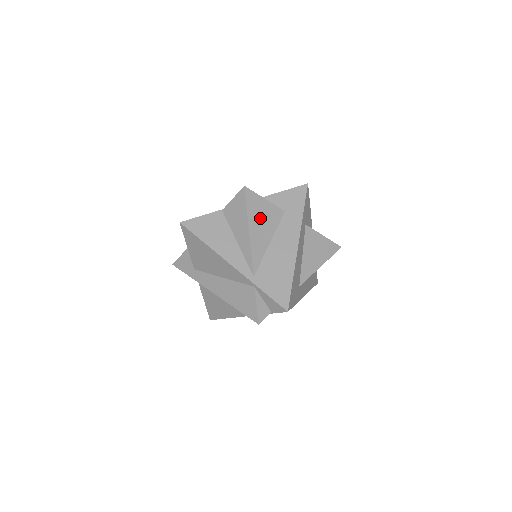
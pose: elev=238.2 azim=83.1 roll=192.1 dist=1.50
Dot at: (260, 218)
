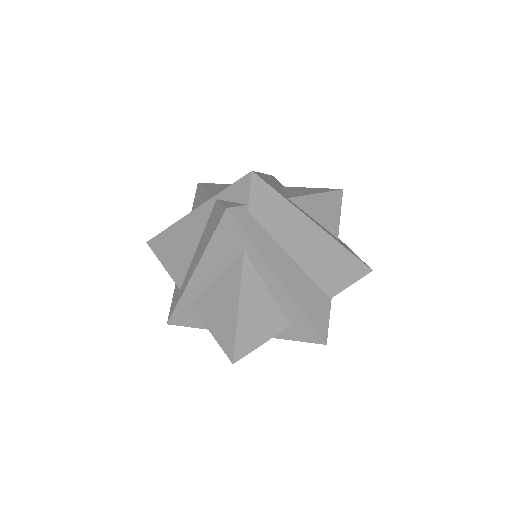
Dot at: (219, 187)
